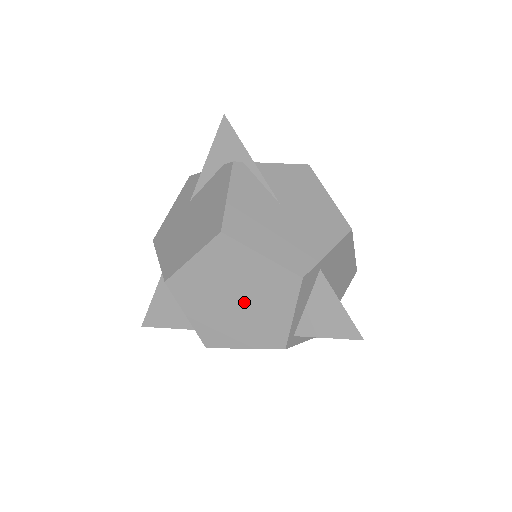
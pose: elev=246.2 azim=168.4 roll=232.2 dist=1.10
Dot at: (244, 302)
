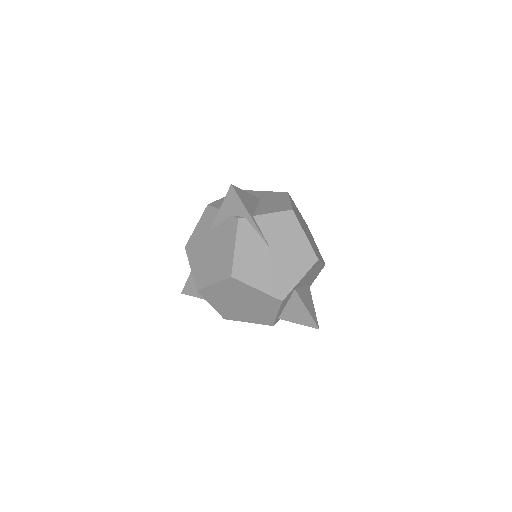
Dot at: (247, 305)
